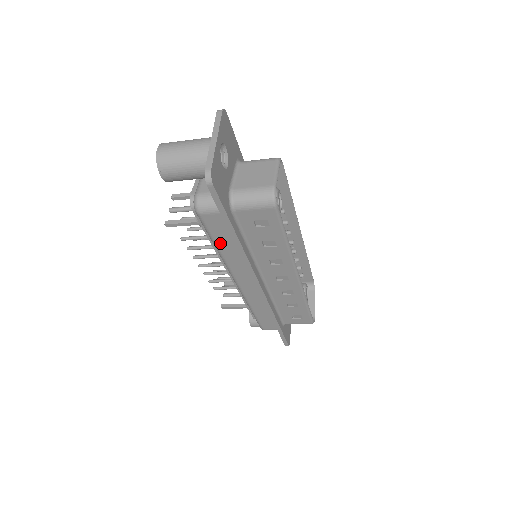
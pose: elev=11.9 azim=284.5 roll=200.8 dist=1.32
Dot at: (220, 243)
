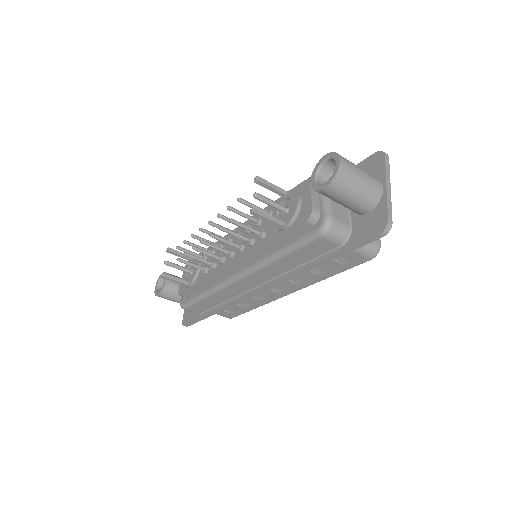
Dot at: (292, 256)
